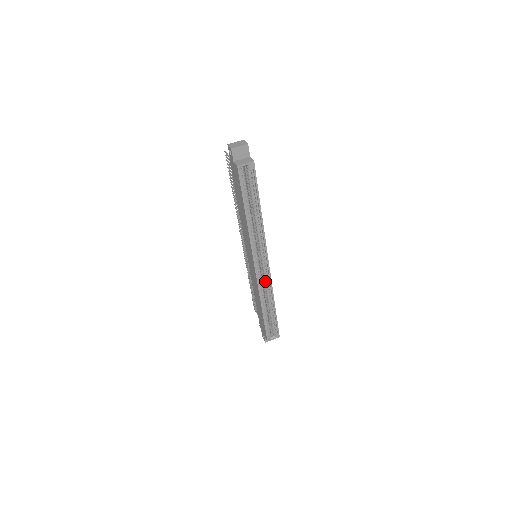
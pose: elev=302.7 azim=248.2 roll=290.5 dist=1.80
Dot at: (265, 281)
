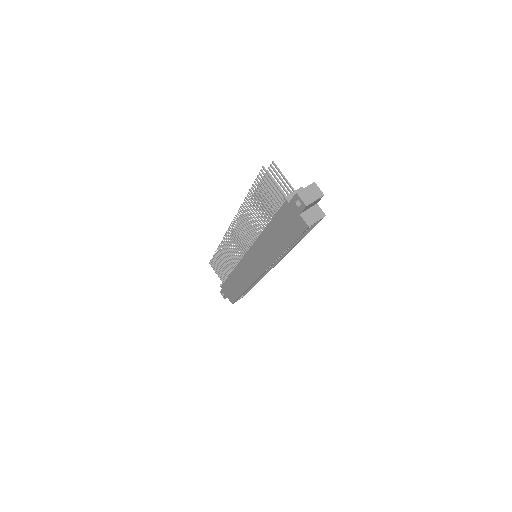
Dot at: occluded
